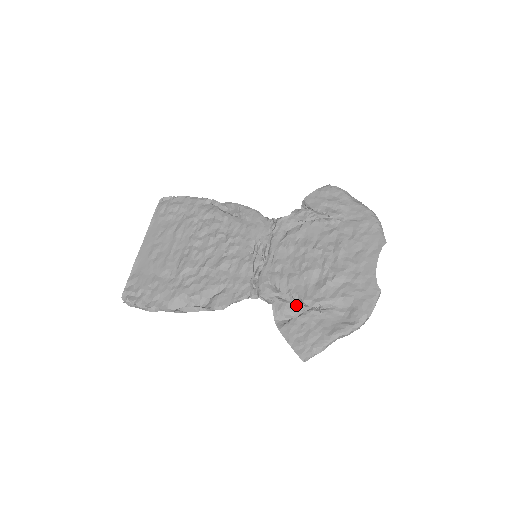
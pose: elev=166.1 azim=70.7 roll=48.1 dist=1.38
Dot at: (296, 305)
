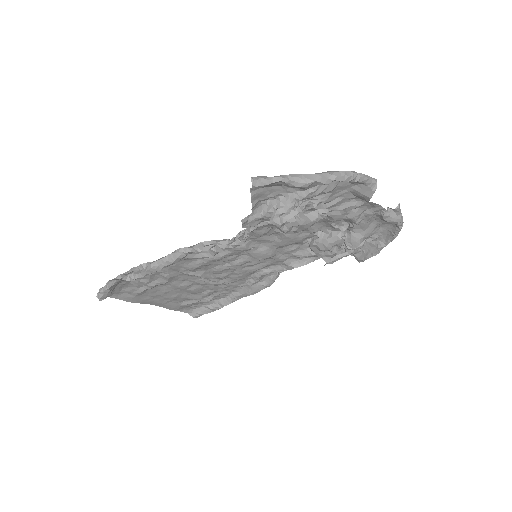
Dot at: occluded
